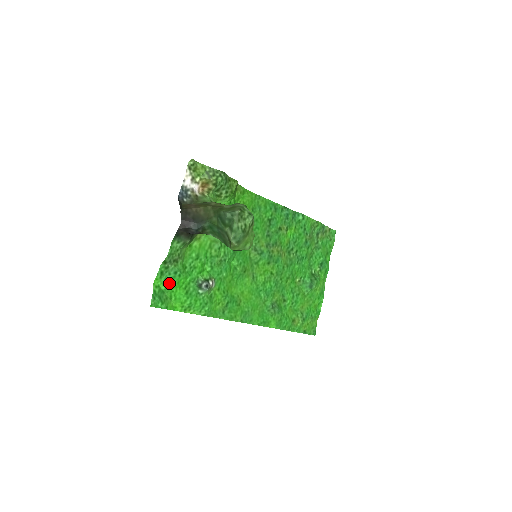
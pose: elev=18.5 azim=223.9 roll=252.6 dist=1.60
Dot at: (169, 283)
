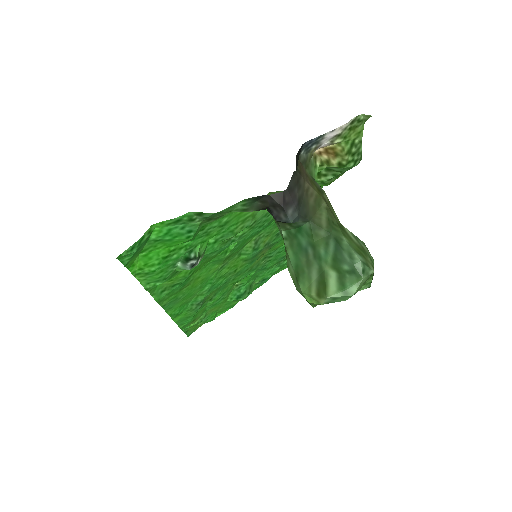
Dot at: (167, 236)
